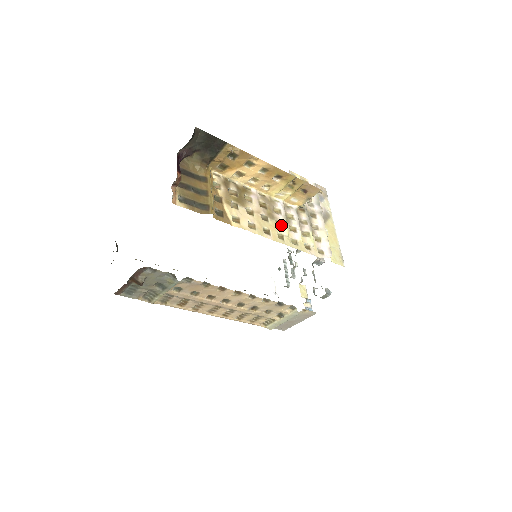
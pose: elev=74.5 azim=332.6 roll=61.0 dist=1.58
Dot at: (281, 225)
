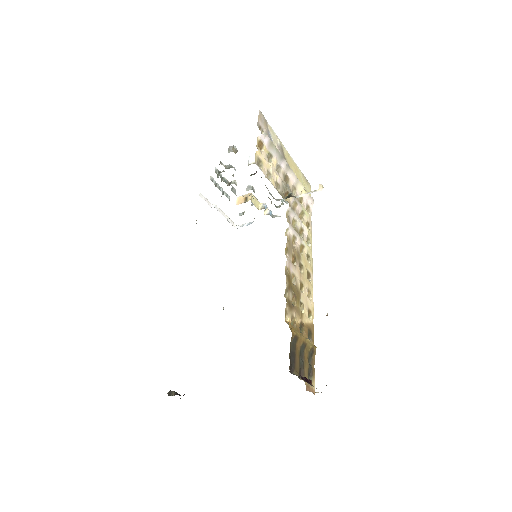
Dot at: (302, 248)
